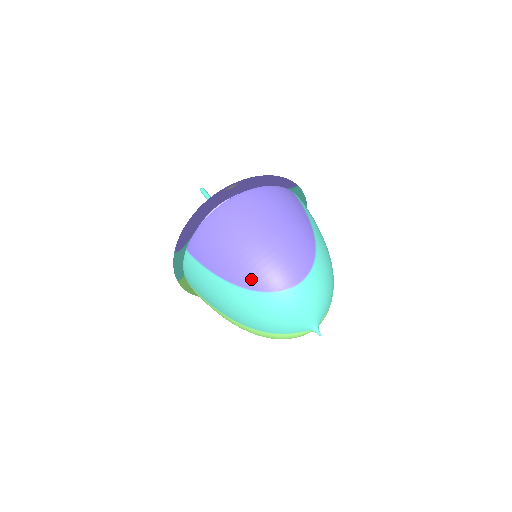
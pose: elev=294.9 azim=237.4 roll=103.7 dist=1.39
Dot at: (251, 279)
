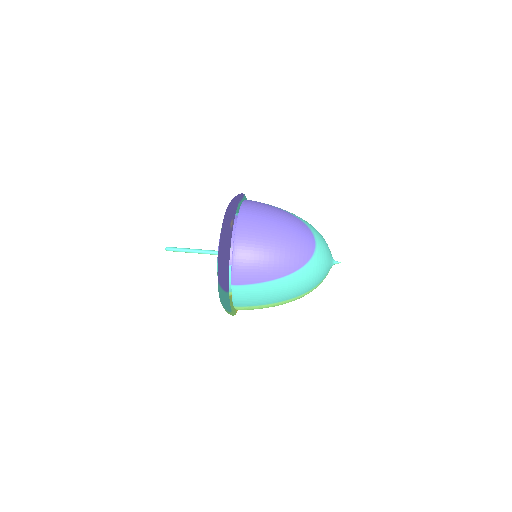
Dot at: (293, 264)
